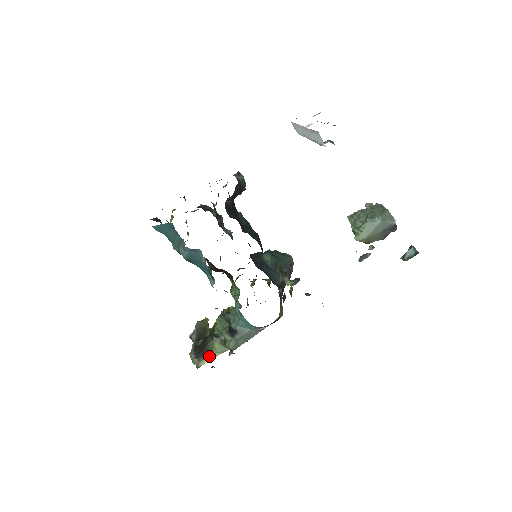
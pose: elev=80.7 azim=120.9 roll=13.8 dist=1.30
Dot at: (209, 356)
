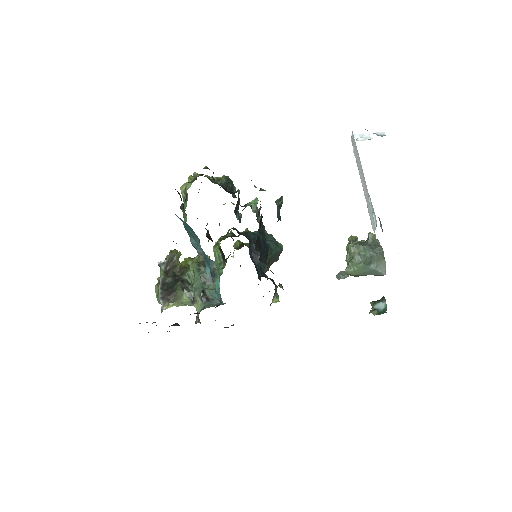
Dot at: (175, 303)
